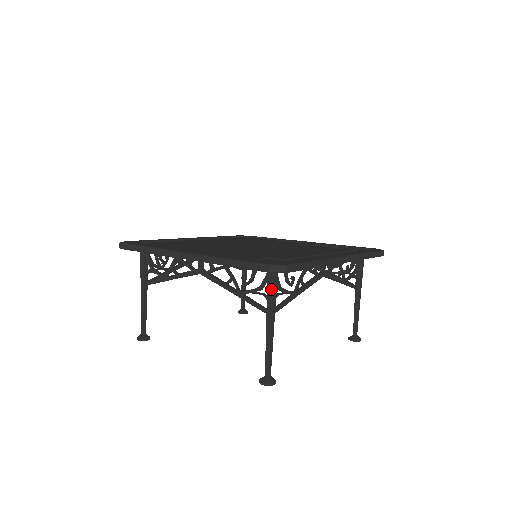
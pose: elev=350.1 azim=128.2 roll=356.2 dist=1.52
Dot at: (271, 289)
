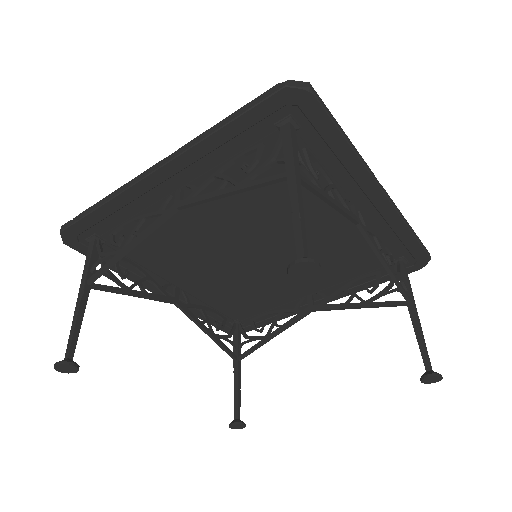
Dot at: (289, 141)
